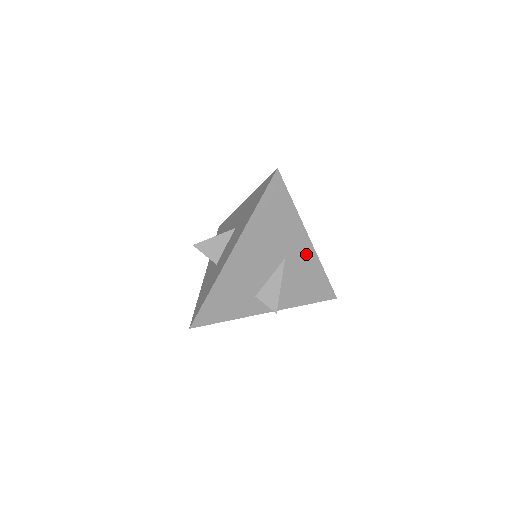
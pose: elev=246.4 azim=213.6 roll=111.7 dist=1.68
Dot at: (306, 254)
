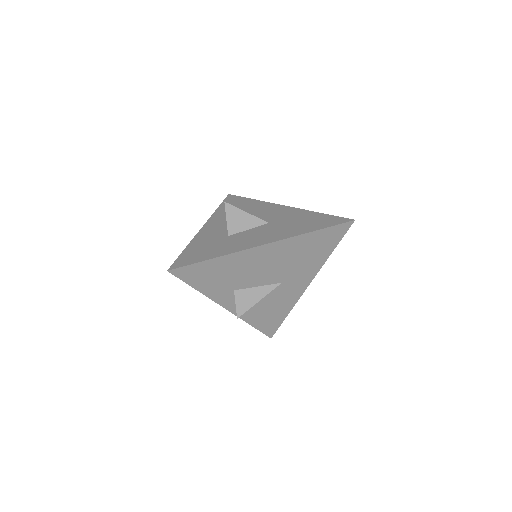
Dot at: (295, 292)
